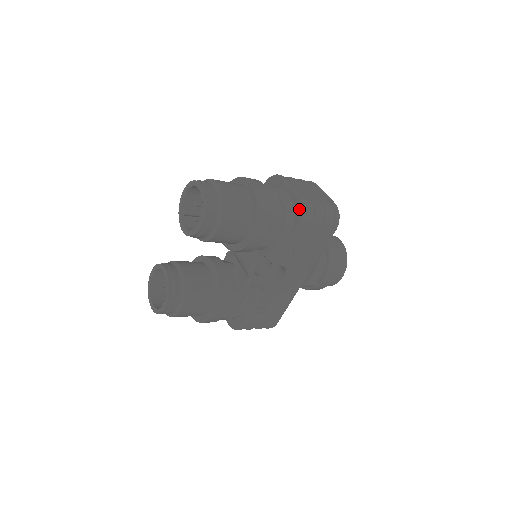
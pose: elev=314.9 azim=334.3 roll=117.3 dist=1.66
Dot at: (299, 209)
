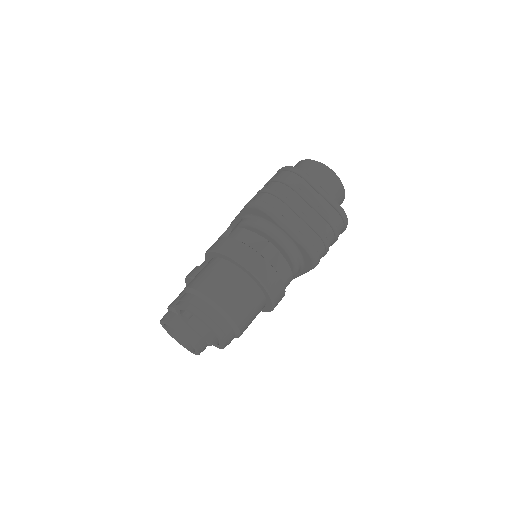
Dot at: (309, 259)
